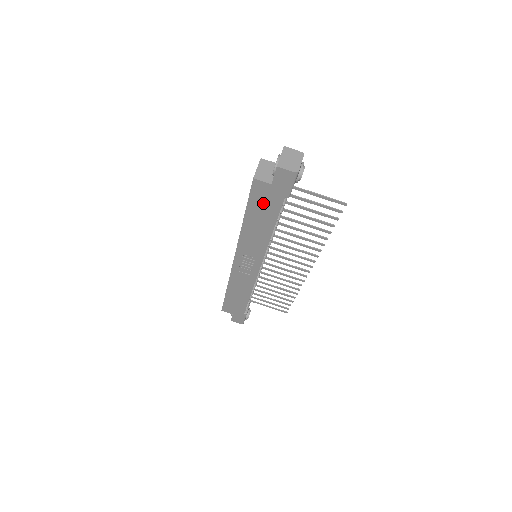
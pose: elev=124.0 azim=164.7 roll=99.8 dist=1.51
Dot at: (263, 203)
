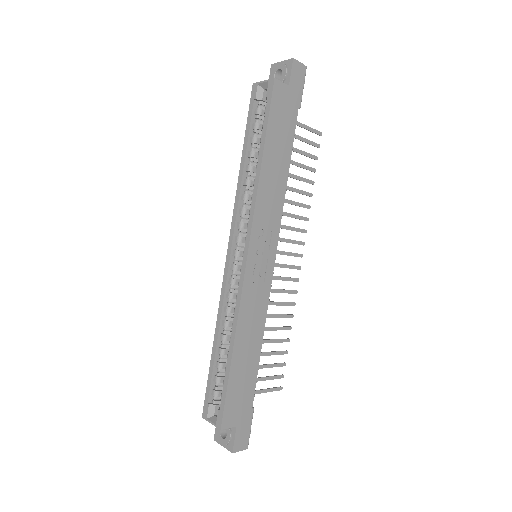
Dot at: (281, 119)
